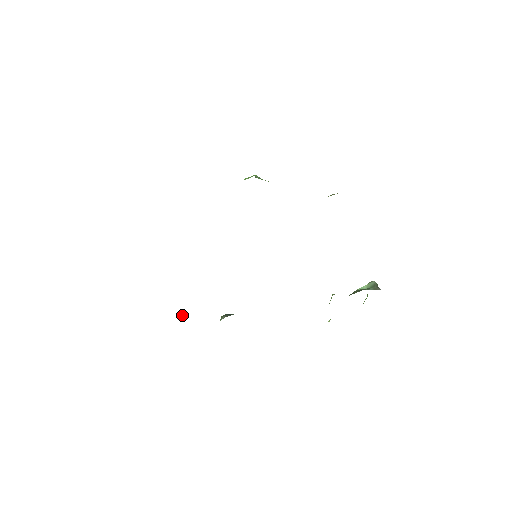
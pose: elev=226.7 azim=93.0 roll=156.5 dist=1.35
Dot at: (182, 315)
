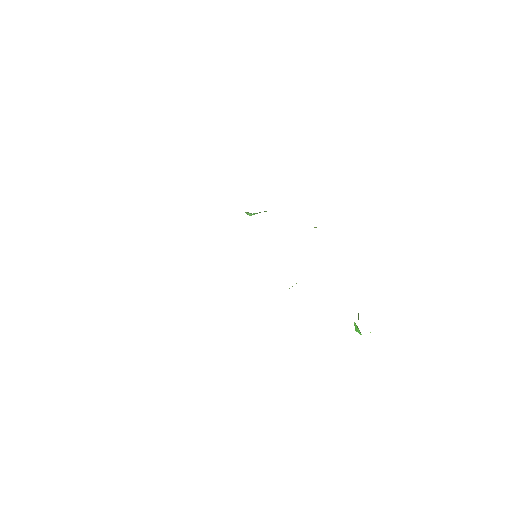
Dot at: occluded
